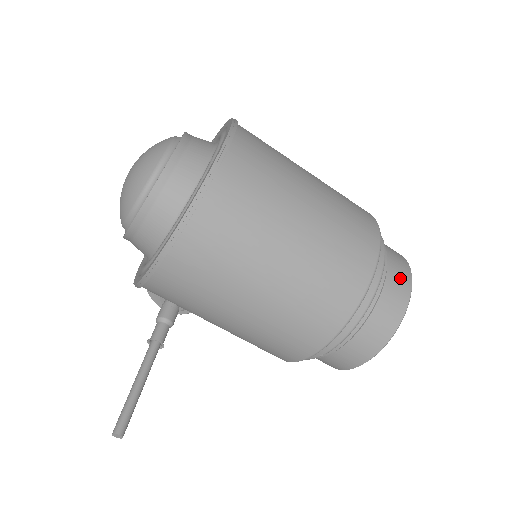
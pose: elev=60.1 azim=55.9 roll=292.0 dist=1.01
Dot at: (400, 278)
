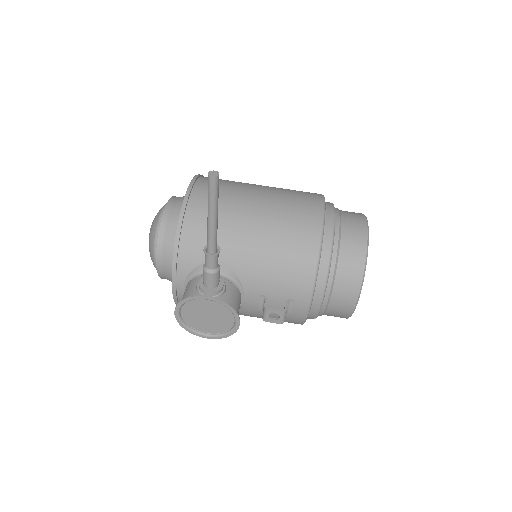
Dot at: occluded
